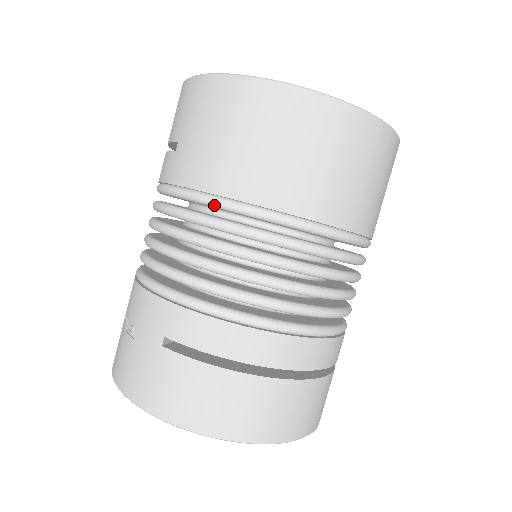
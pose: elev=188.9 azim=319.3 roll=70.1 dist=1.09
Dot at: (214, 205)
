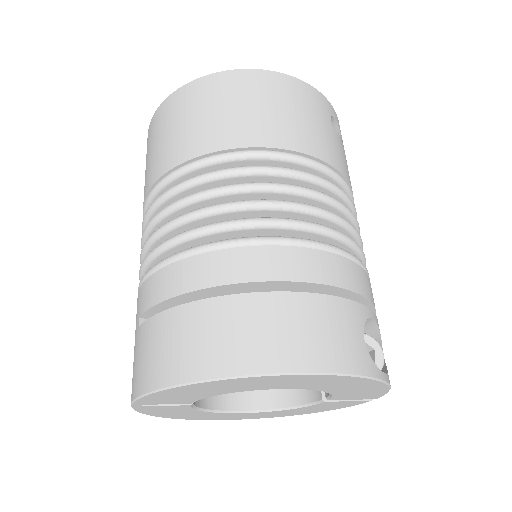
Dot at: (152, 194)
